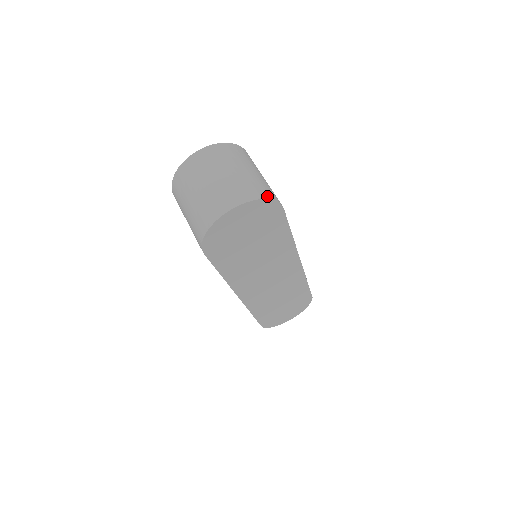
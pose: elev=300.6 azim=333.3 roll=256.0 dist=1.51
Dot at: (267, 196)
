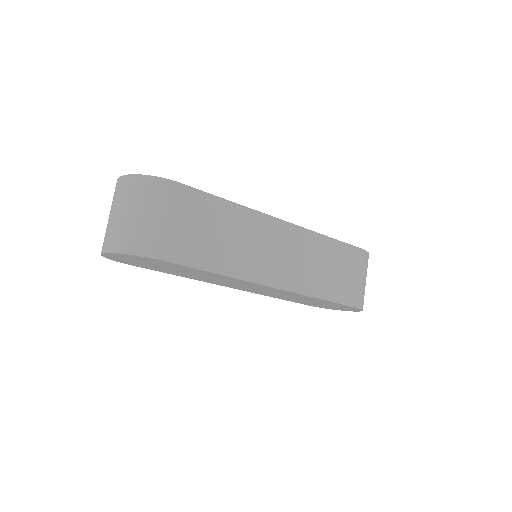
Dot at: (133, 251)
